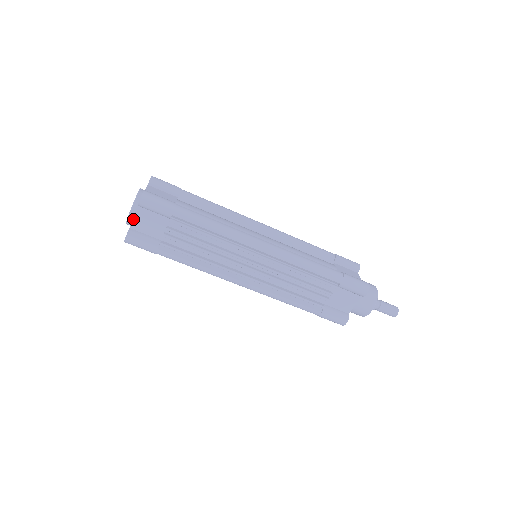
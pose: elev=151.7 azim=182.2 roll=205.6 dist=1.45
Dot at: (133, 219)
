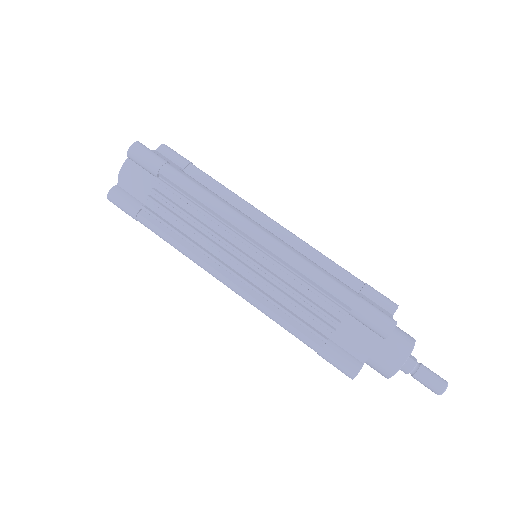
Dot at: (122, 174)
